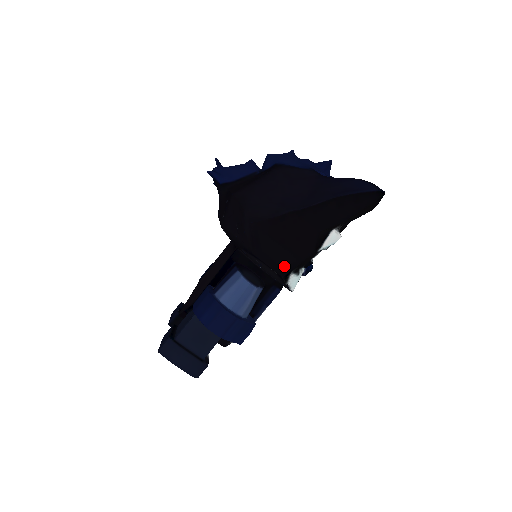
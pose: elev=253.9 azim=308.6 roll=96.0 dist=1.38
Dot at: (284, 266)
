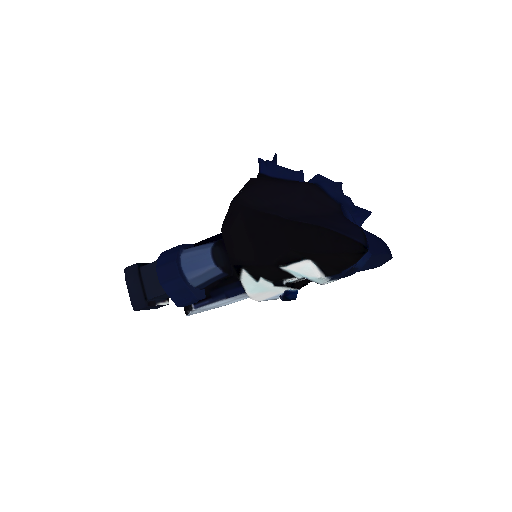
Dot at: (238, 256)
